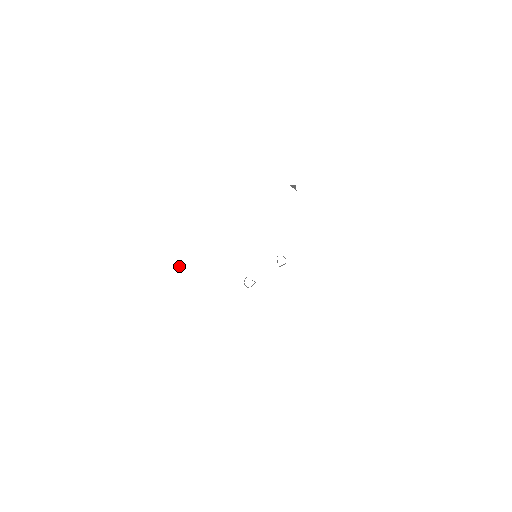
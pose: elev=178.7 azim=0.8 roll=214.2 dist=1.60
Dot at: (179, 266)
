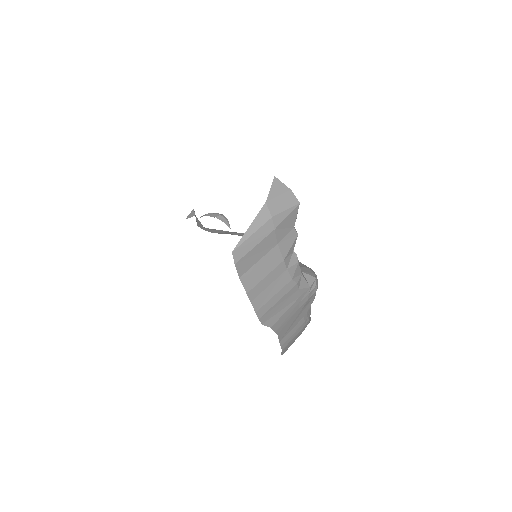
Dot at: (192, 214)
